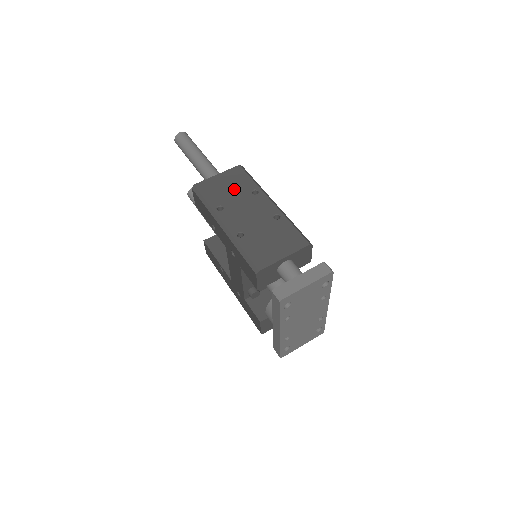
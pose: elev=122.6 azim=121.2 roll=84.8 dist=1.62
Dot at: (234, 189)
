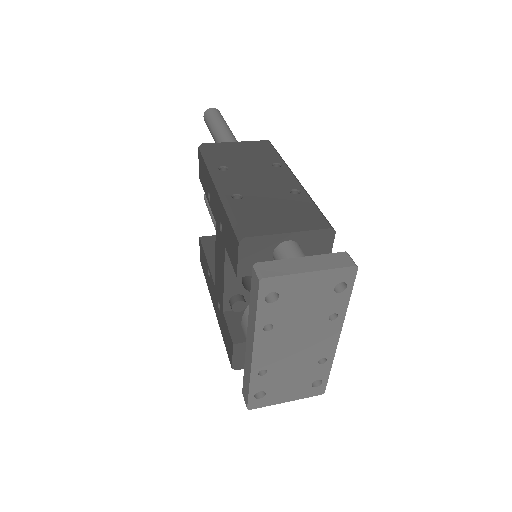
Dot at: (251, 157)
